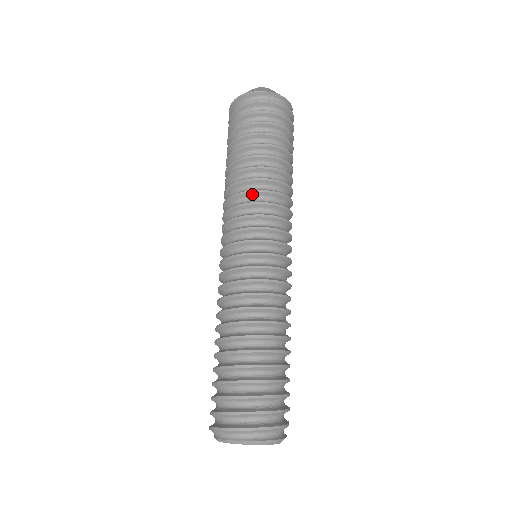
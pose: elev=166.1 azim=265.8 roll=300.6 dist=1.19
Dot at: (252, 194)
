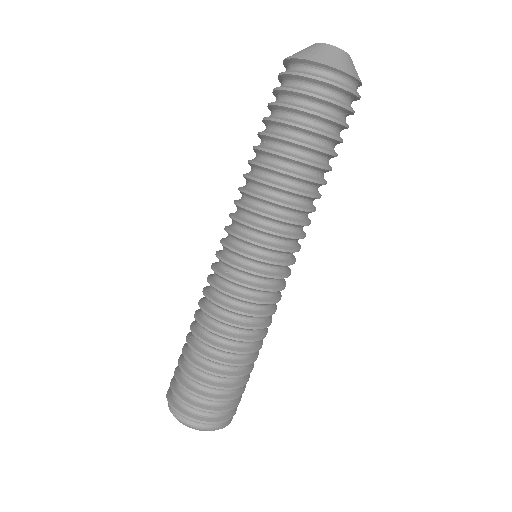
Dot at: (245, 194)
